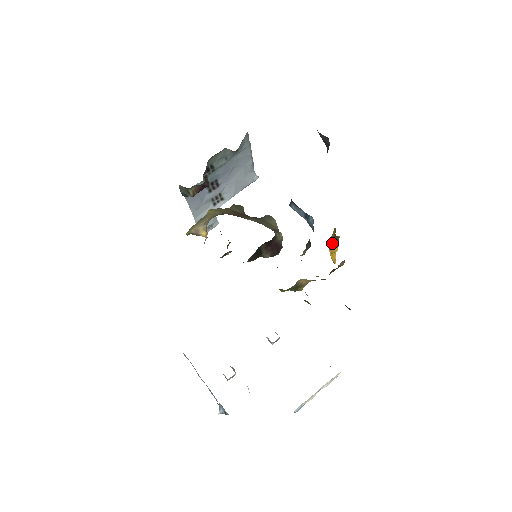
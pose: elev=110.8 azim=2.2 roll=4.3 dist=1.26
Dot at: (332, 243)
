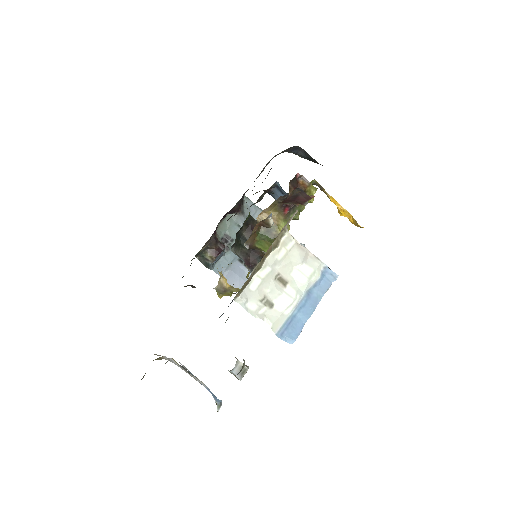
Dot at: occluded
